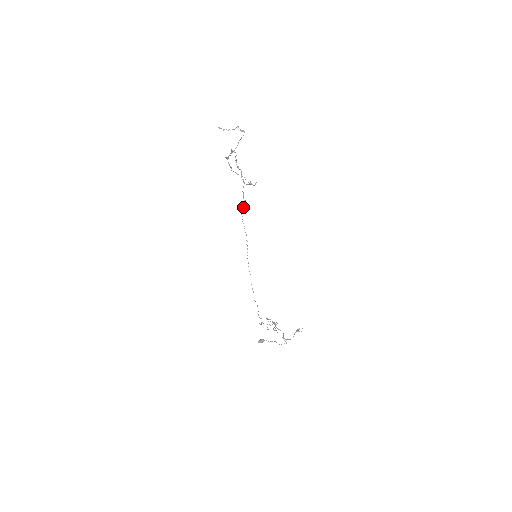
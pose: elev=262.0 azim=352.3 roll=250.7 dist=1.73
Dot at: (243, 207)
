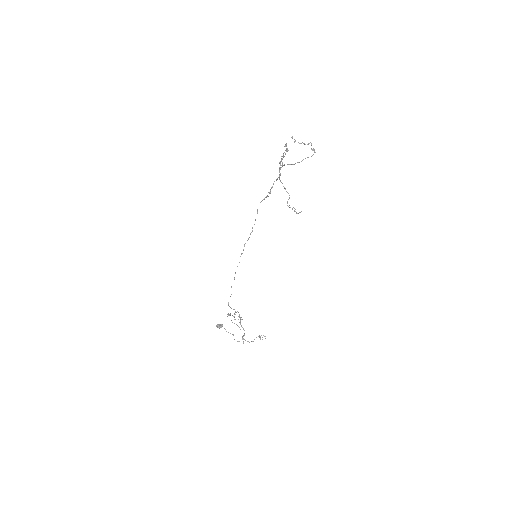
Dot at: (265, 197)
